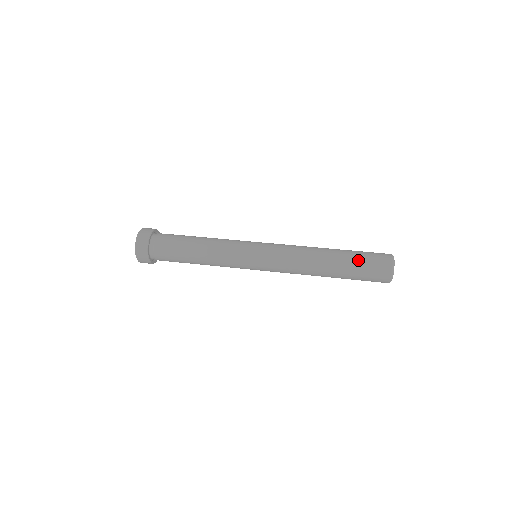
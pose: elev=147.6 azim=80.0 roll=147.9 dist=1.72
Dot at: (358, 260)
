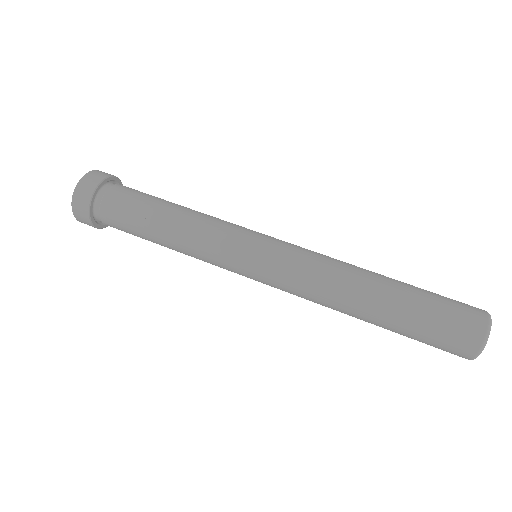
Dot at: (420, 323)
